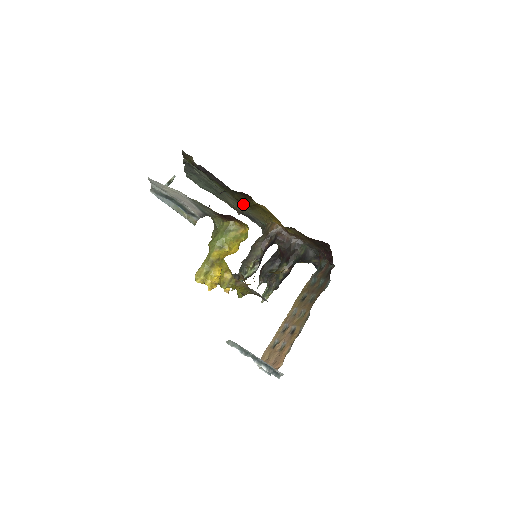
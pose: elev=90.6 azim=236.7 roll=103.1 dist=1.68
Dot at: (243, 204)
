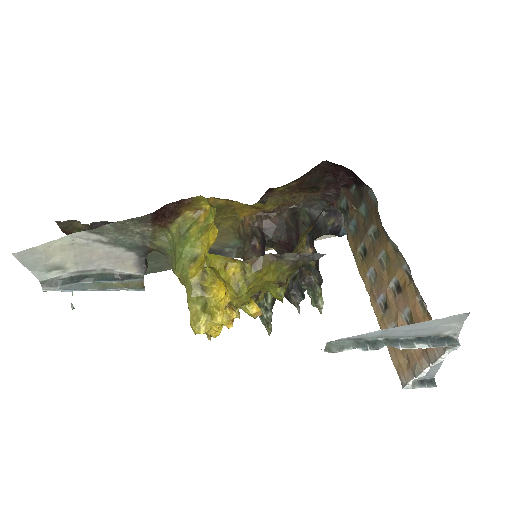
Dot at: occluded
